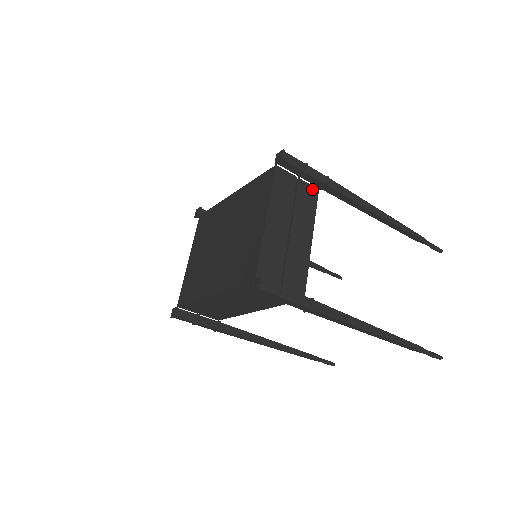
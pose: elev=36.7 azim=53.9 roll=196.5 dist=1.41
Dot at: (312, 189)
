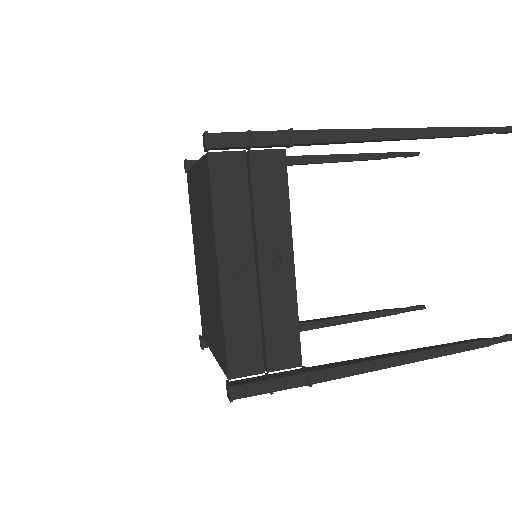
Dot at: (289, 367)
